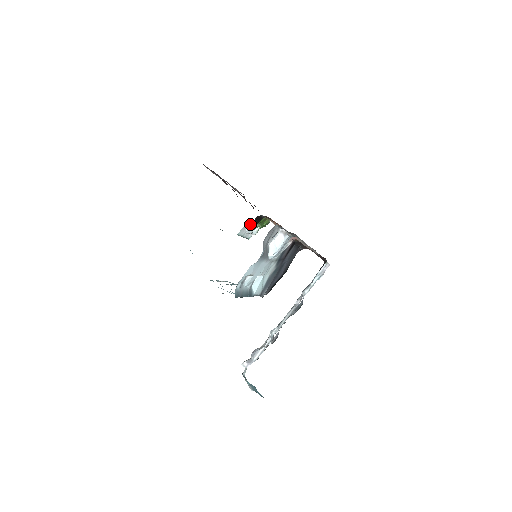
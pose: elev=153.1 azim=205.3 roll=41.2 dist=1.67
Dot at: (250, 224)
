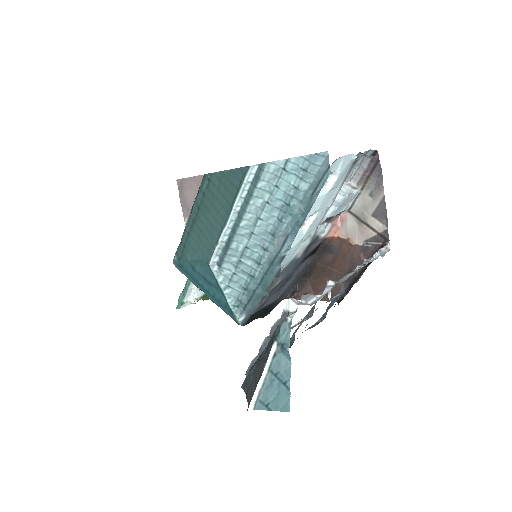
Dot at: occluded
